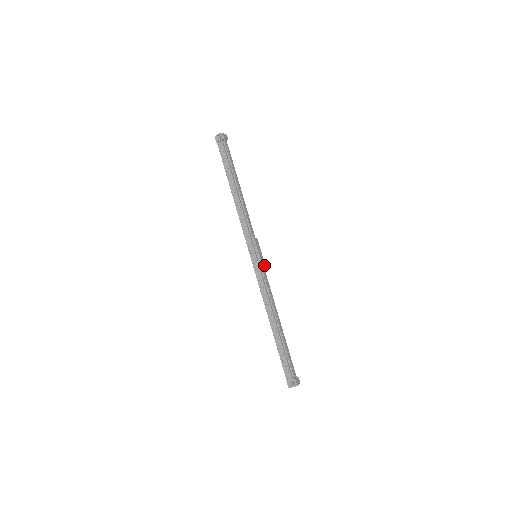
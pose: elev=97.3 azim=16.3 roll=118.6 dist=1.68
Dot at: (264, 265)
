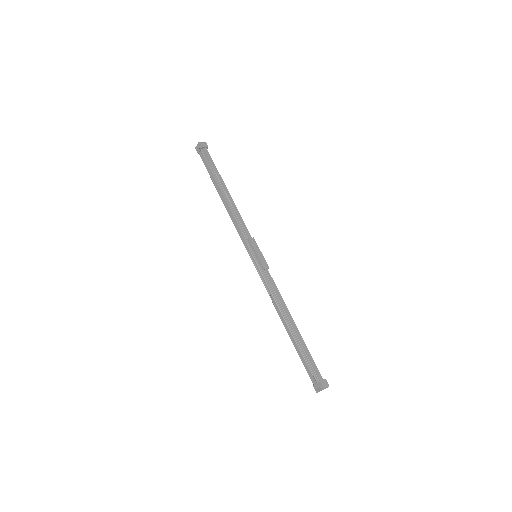
Dot at: (265, 263)
